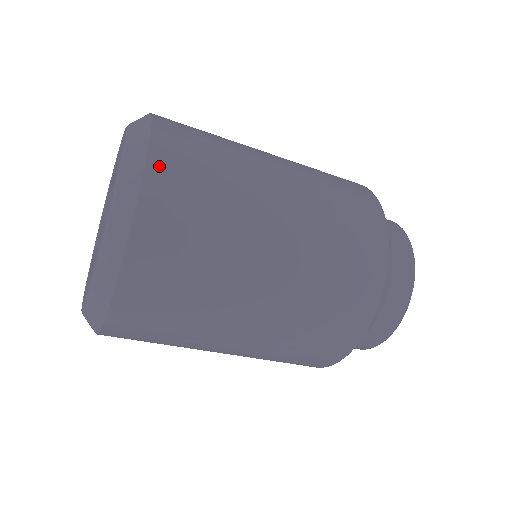
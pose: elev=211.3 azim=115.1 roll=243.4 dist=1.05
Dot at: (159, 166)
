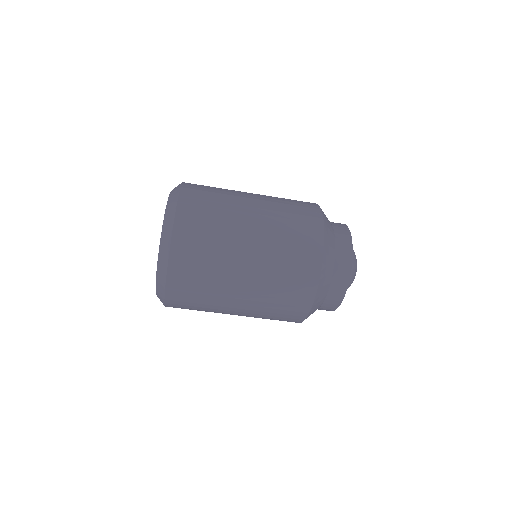
Dot at: (184, 203)
